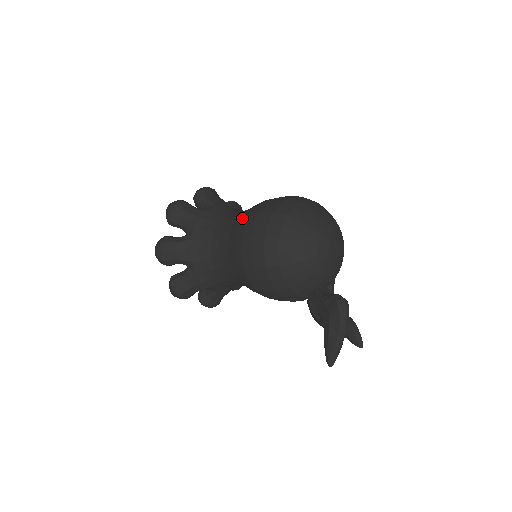
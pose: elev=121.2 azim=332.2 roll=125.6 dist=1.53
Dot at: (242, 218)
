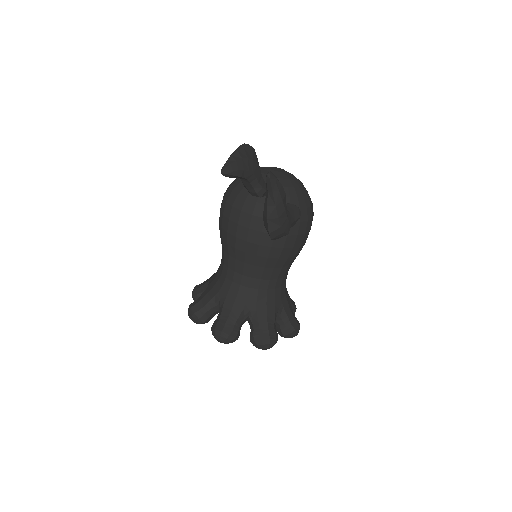
Dot at: occluded
